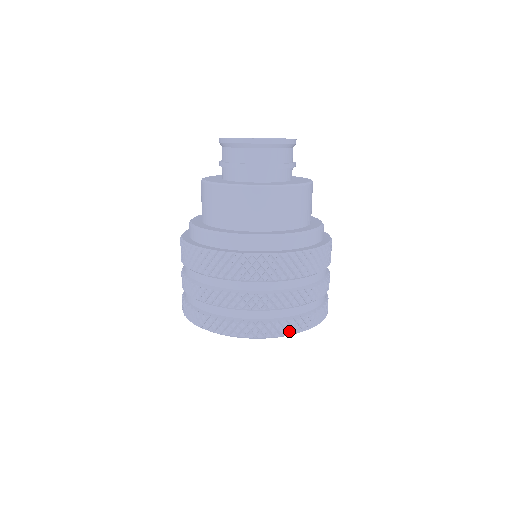
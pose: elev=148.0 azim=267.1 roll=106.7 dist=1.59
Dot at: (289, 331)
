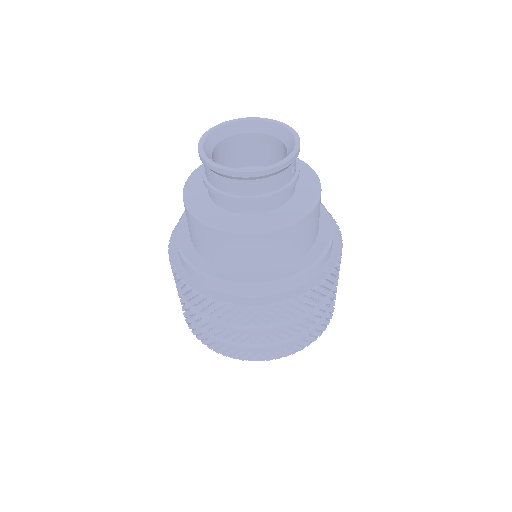
Dot at: (263, 359)
